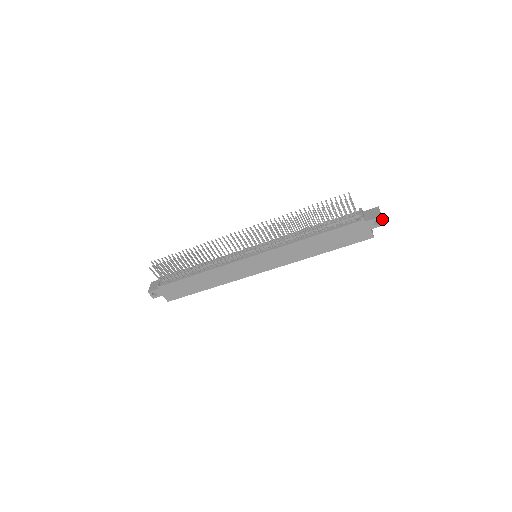
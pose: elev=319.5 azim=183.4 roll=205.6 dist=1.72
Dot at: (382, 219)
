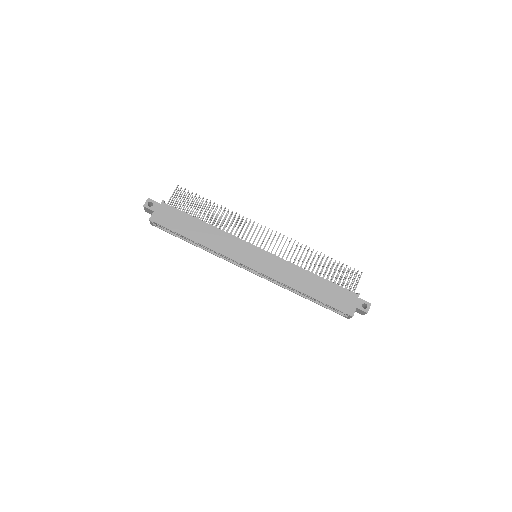
Dot at: (368, 309)
